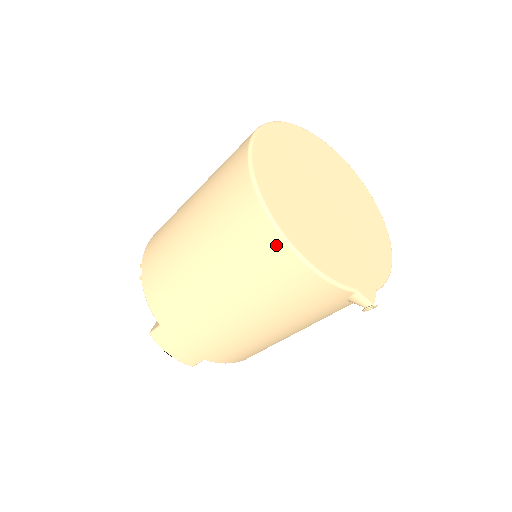
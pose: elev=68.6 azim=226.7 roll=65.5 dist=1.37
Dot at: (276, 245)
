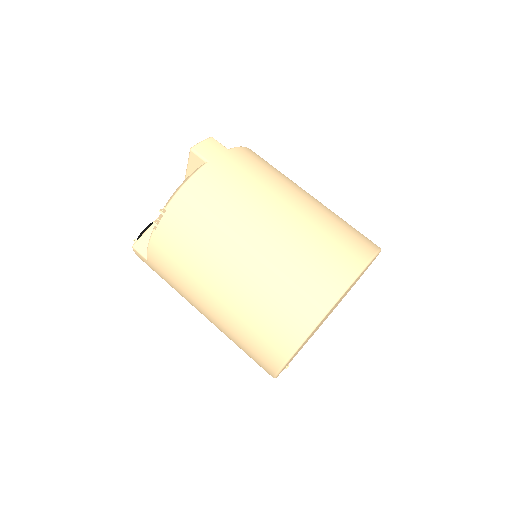
Dot at: (269, 370)
